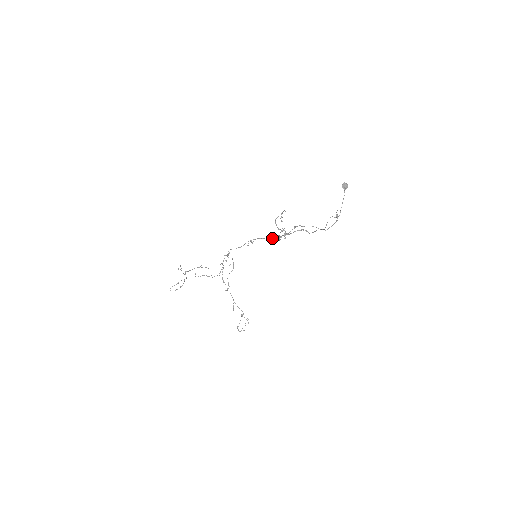
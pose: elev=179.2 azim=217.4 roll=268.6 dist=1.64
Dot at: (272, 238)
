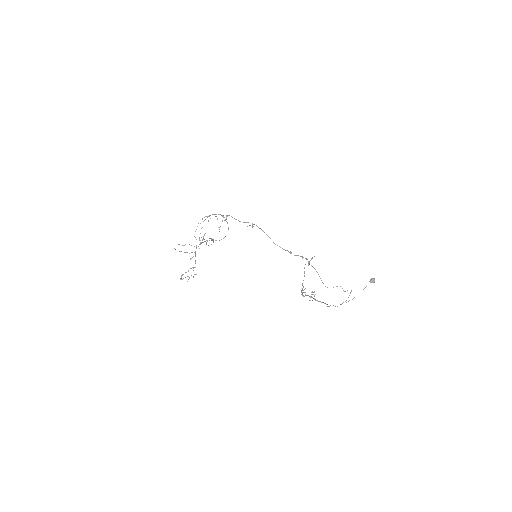
Dot at: (274, 243)
